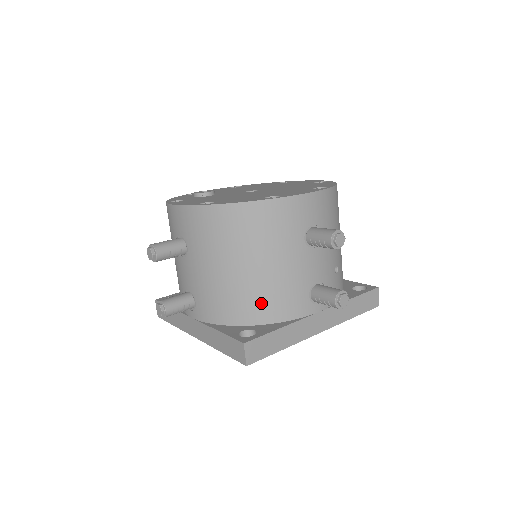
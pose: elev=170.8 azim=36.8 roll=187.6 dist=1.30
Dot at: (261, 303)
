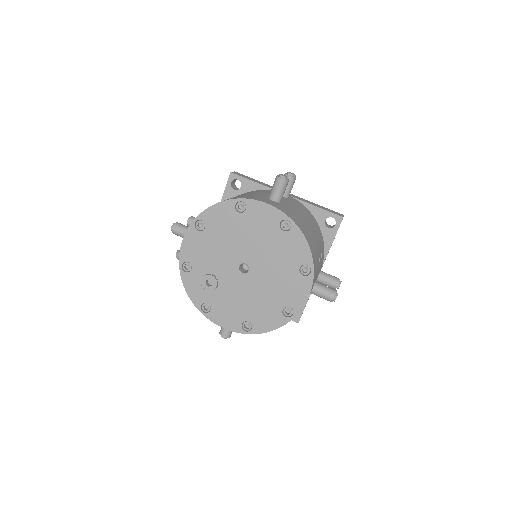
Dot at: occluded
